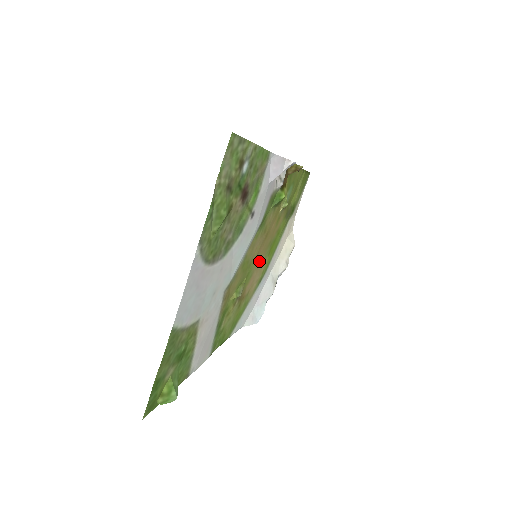
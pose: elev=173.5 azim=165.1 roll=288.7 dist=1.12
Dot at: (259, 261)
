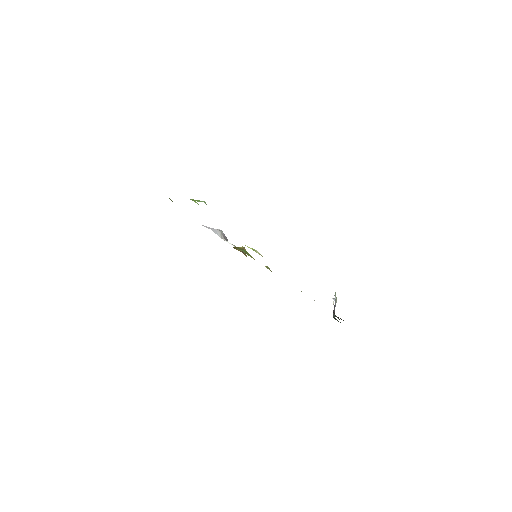
Dot at: occluded
